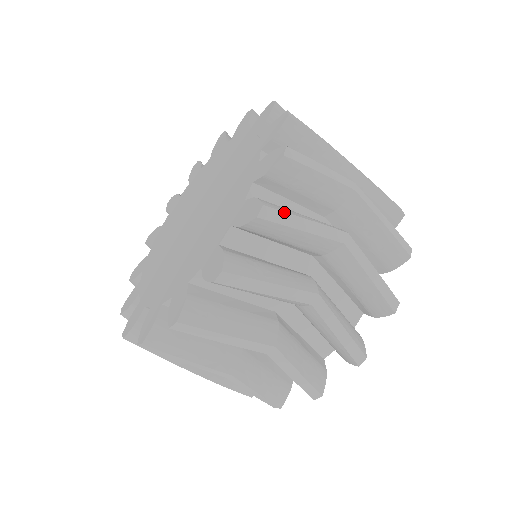
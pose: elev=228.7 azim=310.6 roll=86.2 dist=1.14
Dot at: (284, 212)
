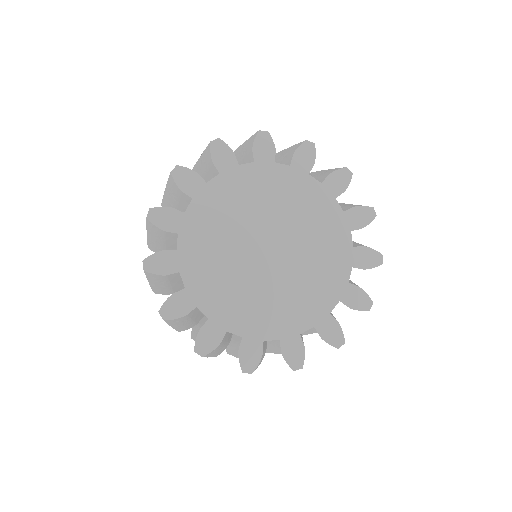
Dot at: occluded
